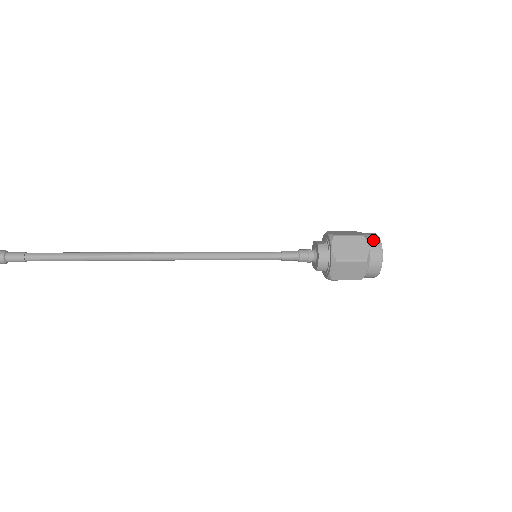
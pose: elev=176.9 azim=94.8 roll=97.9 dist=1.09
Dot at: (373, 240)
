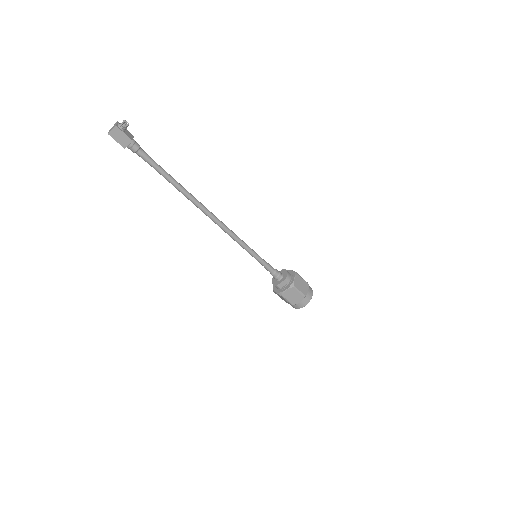
Dot at: occluded
